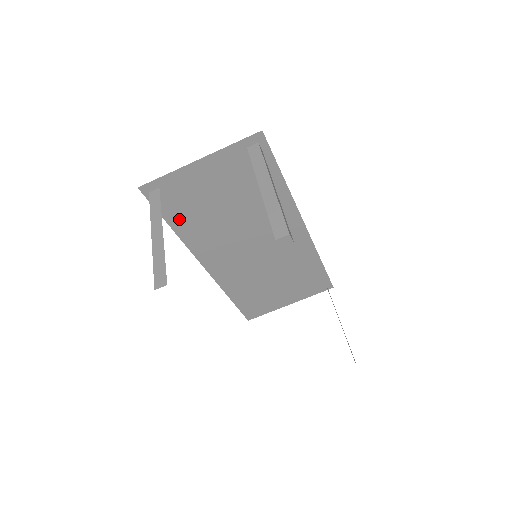
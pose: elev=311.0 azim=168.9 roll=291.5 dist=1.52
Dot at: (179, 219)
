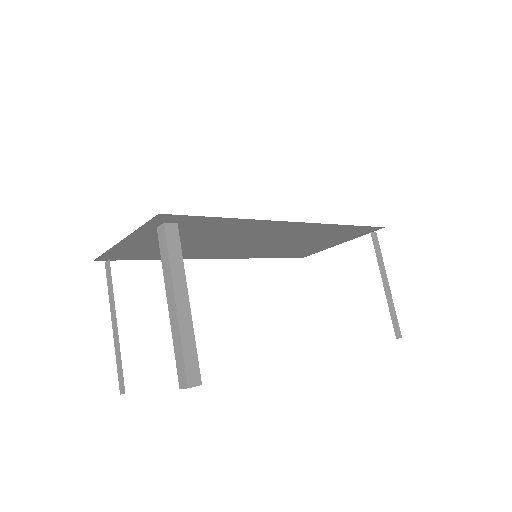
Dot at: (156, 256)
